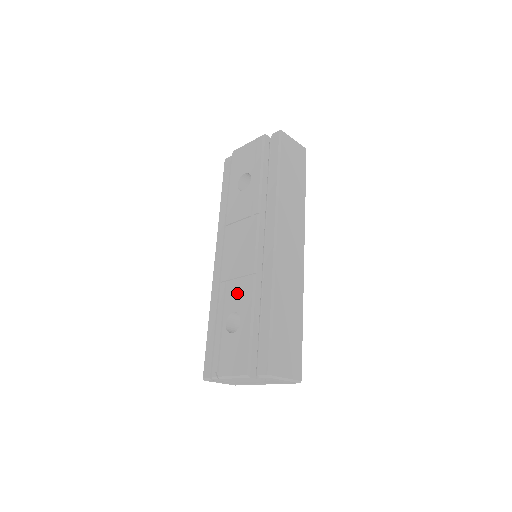
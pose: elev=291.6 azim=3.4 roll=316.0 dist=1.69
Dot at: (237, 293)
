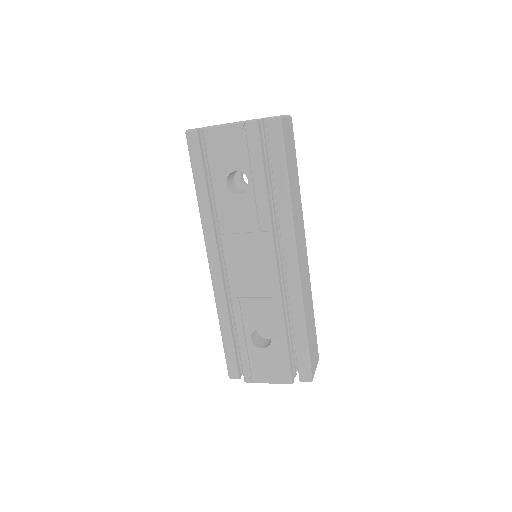
Dot at: (260, 312)
